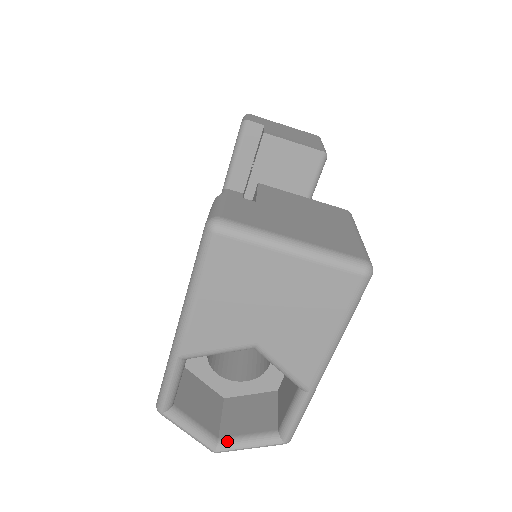
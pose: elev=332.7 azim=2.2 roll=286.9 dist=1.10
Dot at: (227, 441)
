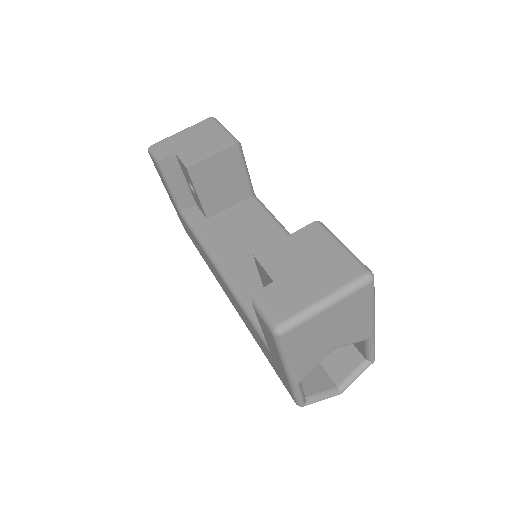
Dot at: (343, 385)
